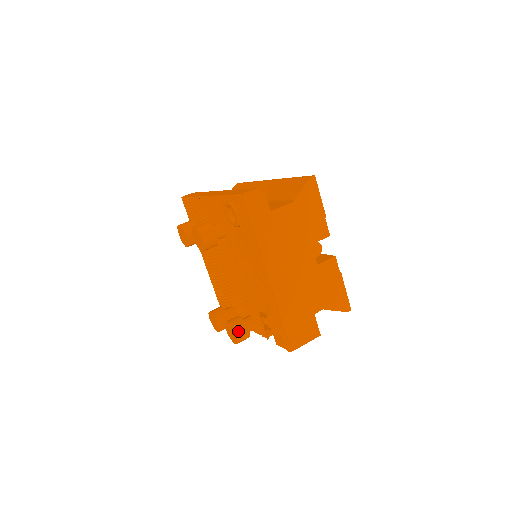
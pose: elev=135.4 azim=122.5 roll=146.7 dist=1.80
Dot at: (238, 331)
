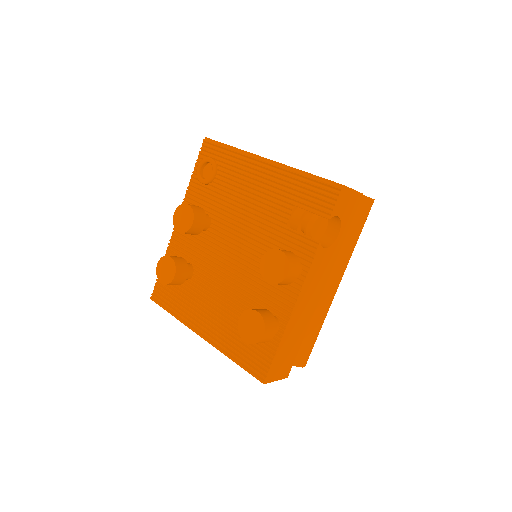
Dot at: occluded
